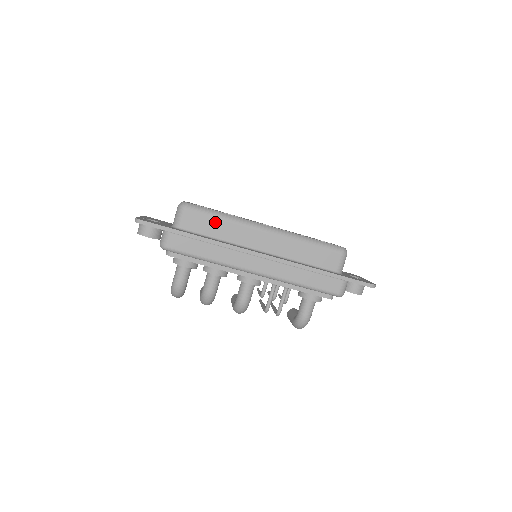
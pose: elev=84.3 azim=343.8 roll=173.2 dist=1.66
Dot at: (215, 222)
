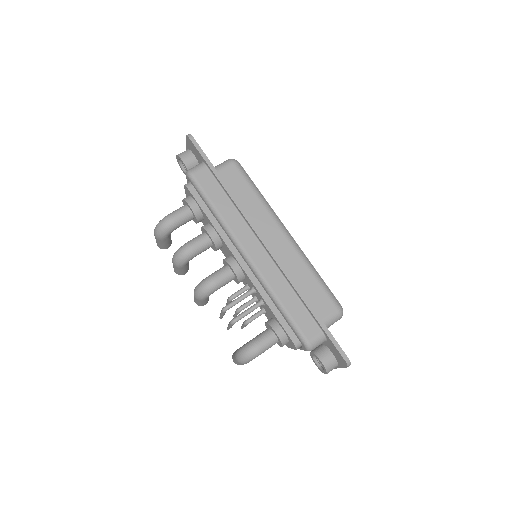
Dot at: (248, 191)
